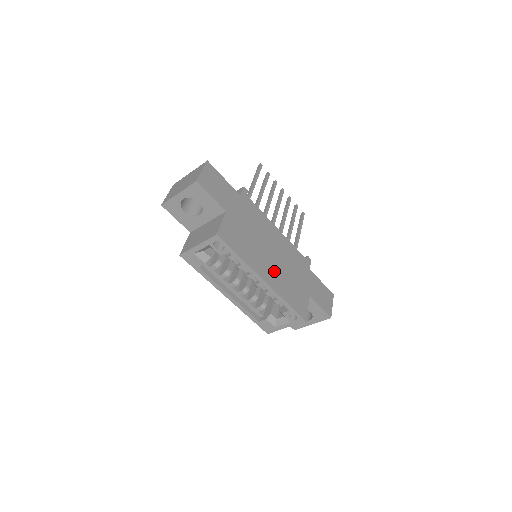
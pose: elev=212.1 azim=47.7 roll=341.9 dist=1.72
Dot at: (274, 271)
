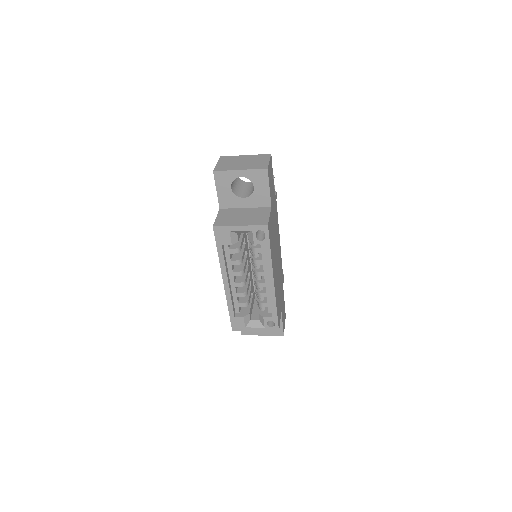
Dot at: (276, 277)
